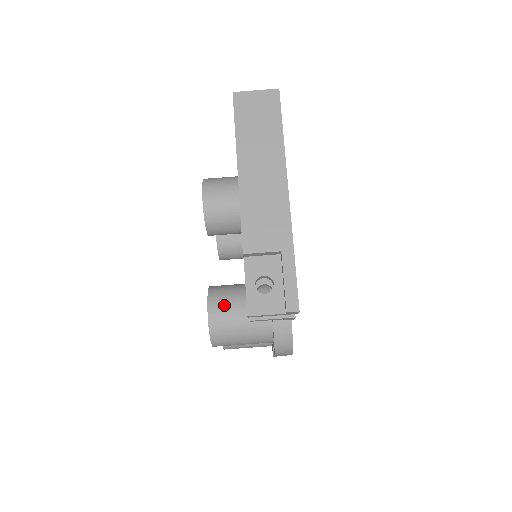
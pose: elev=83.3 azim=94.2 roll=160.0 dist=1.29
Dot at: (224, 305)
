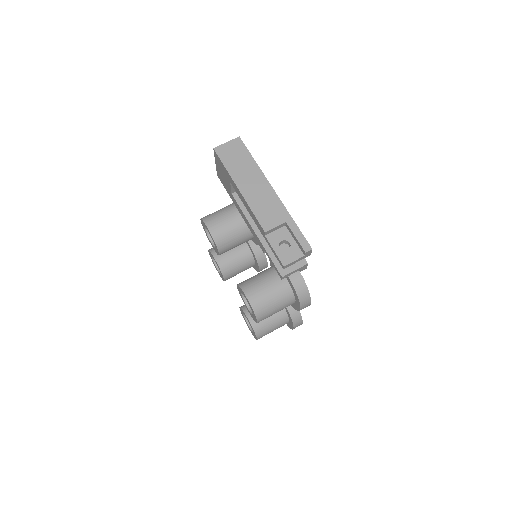
Dot at: (255, 288)
